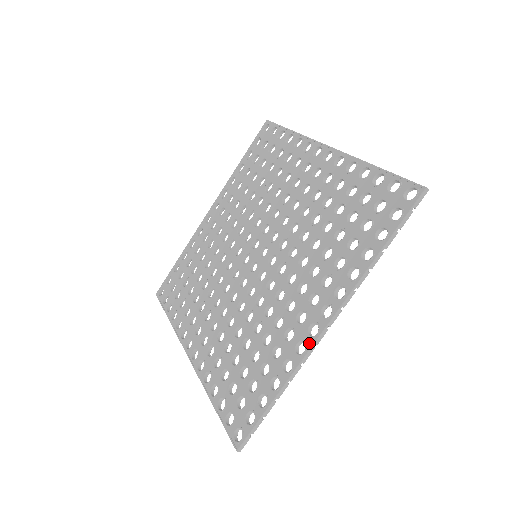
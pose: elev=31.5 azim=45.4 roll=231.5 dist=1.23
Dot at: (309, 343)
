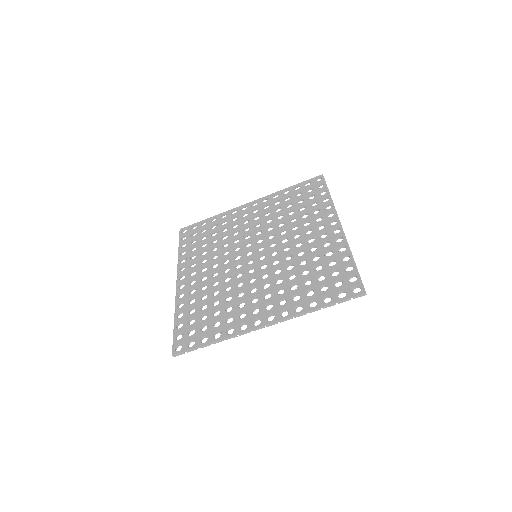
Dot at: (341, 234)
